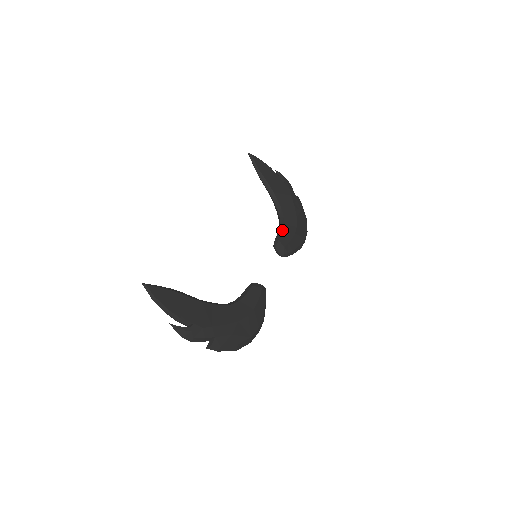
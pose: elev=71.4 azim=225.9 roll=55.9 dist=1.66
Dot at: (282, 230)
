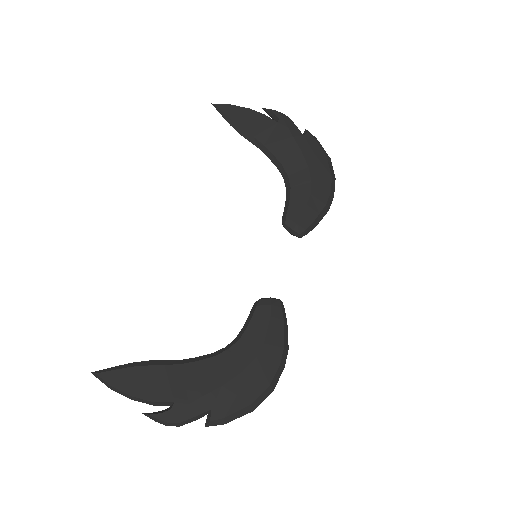
Dot at: (289, 198)
